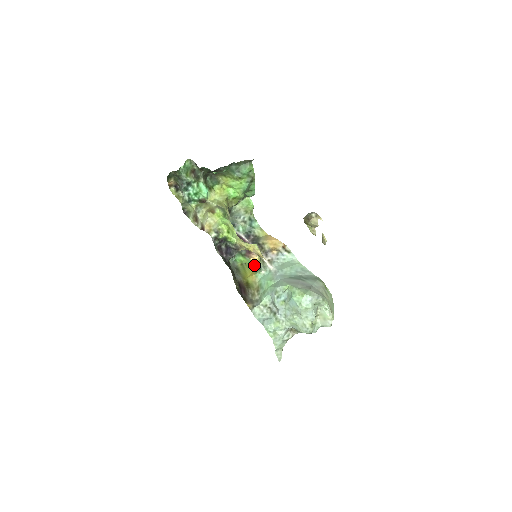
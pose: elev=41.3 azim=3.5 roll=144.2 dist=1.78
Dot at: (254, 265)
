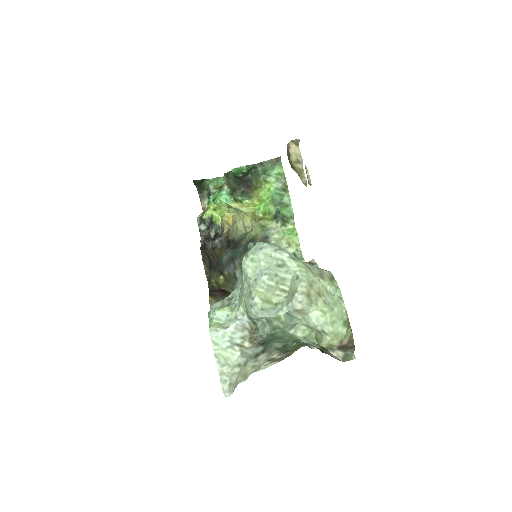
Dot at: occluded
